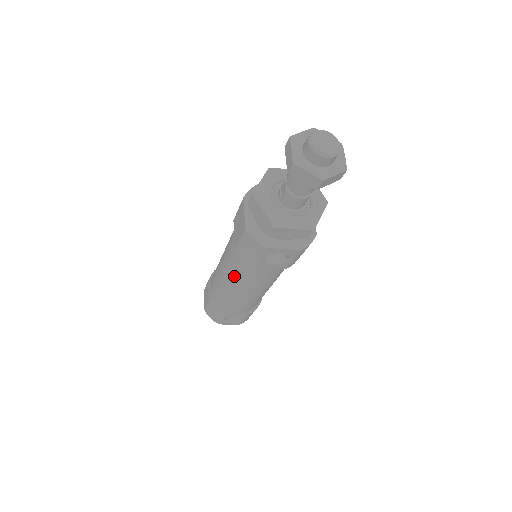
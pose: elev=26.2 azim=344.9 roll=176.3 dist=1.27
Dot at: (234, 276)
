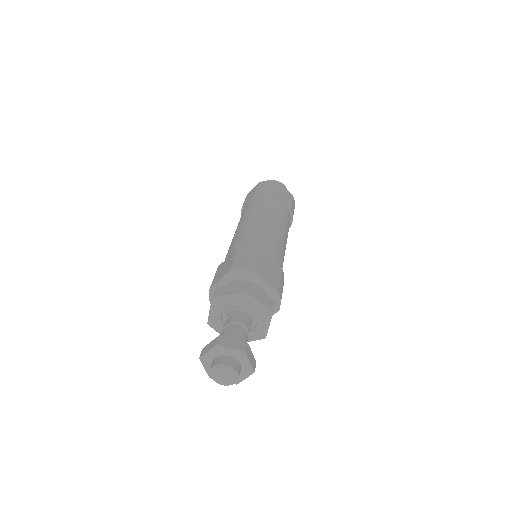
Dot at: occluded
